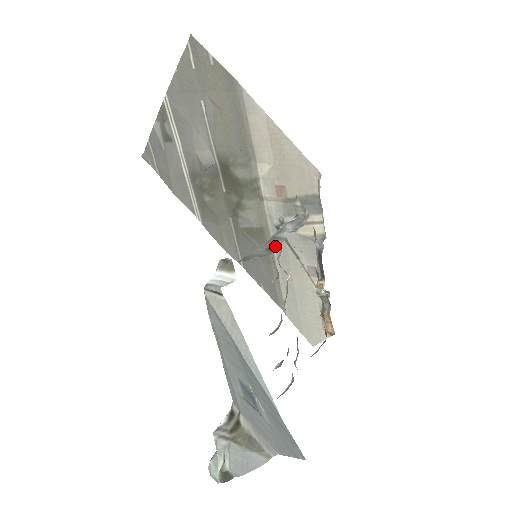
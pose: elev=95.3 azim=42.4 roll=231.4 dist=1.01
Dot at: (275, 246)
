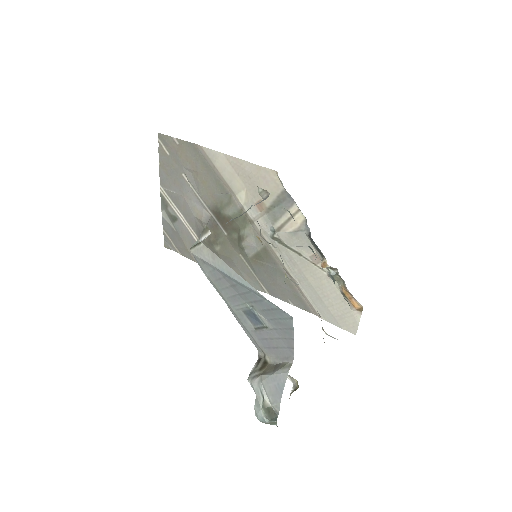
Dot at: (243, 213)
